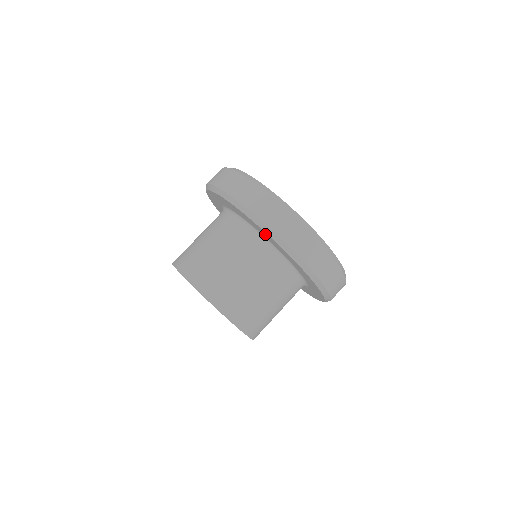
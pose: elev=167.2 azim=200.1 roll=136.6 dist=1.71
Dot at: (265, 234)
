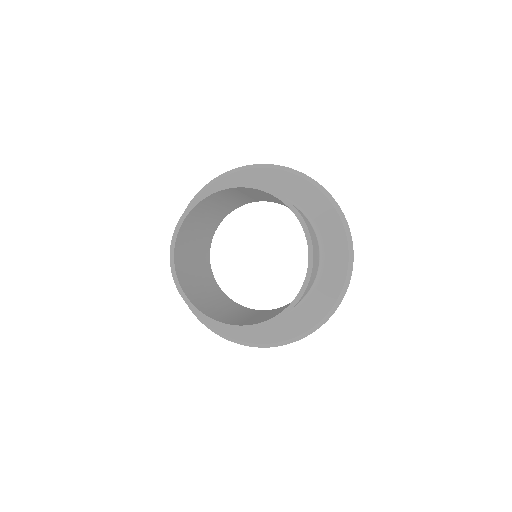
Dot at: (327, 213)
